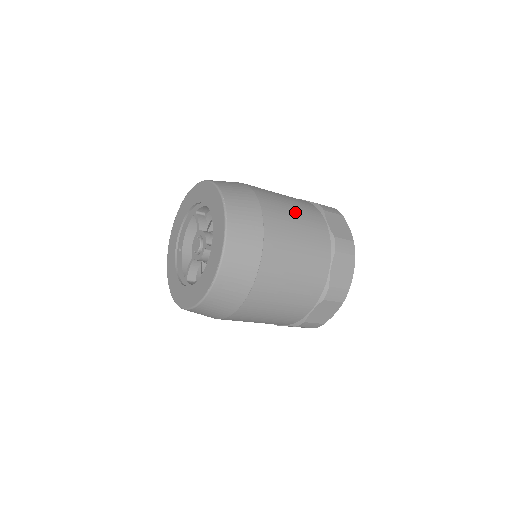
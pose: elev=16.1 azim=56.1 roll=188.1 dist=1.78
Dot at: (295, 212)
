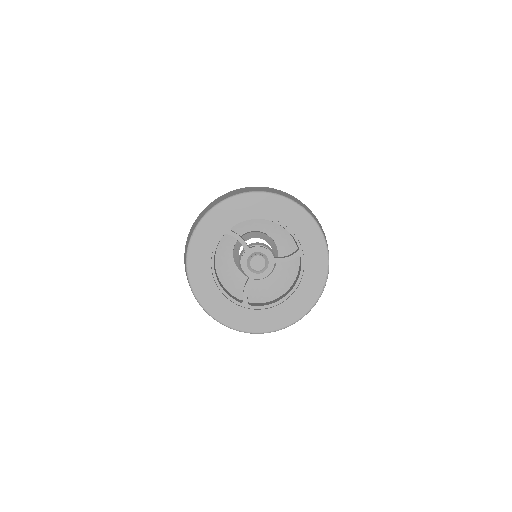
Dot at: occluded
